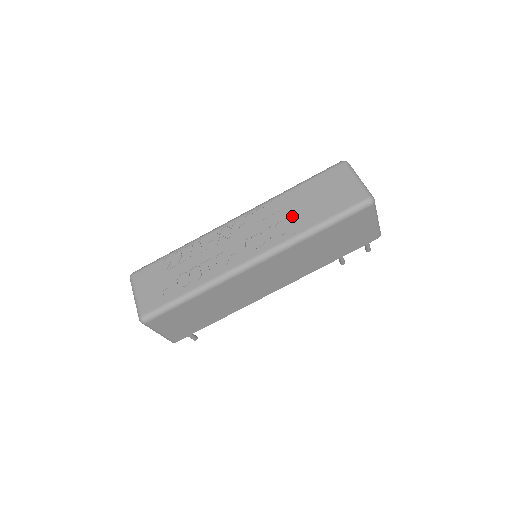
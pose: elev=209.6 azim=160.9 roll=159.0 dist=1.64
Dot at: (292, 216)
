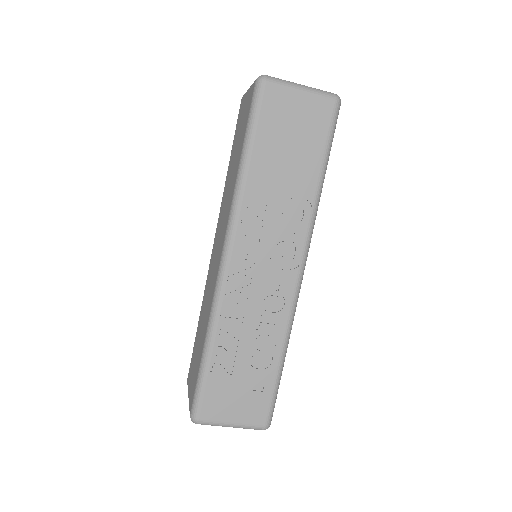
Dot at: (286, 193)
